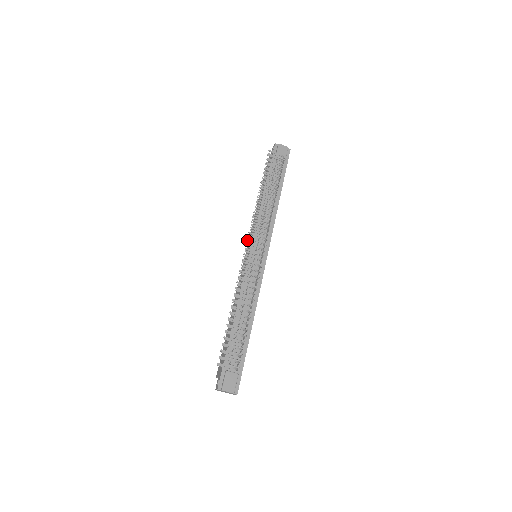
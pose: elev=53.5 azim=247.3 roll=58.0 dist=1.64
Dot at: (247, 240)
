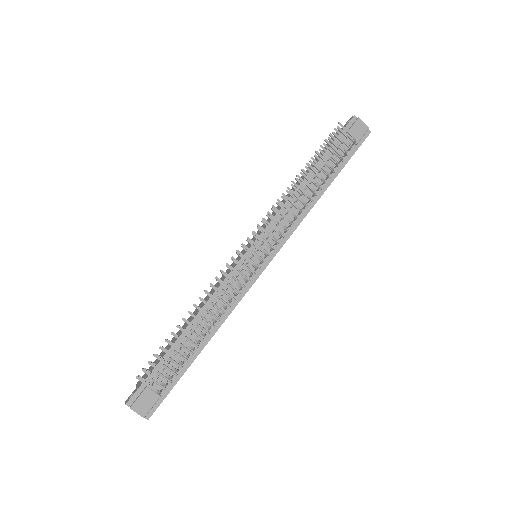
Dot at: (252, 233)
